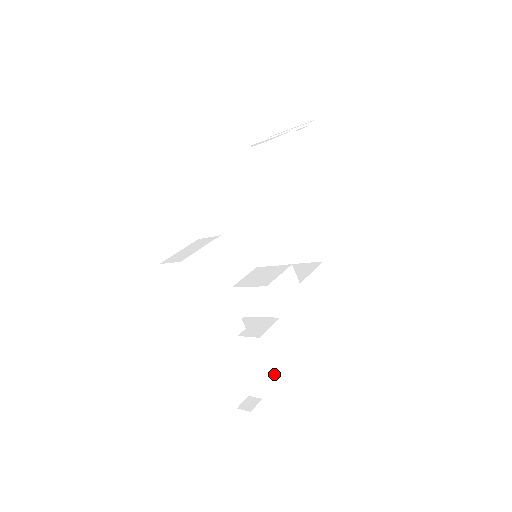
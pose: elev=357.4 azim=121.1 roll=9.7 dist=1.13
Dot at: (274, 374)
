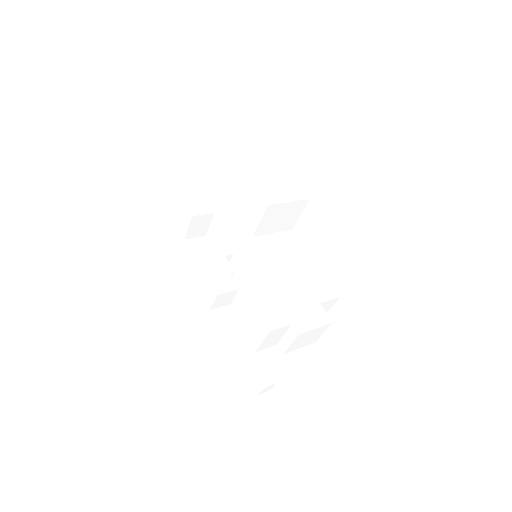
Dot at: (259, 317)
